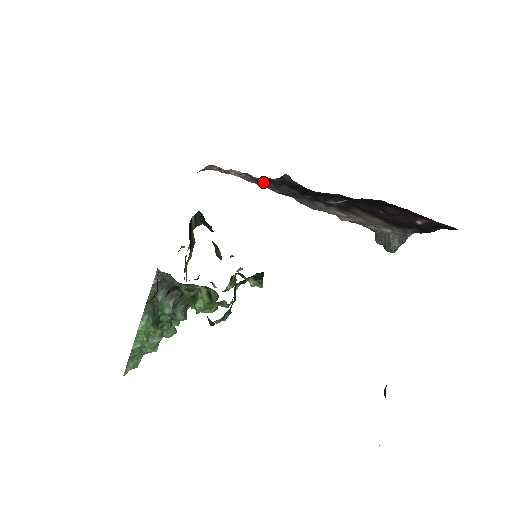
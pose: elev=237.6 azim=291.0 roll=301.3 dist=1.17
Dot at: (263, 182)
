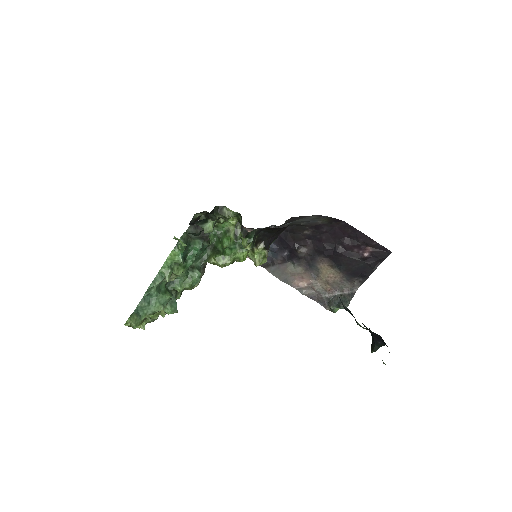
Dot at: occluded
